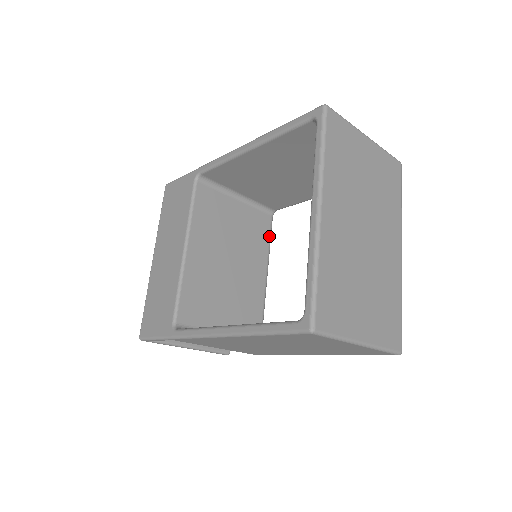
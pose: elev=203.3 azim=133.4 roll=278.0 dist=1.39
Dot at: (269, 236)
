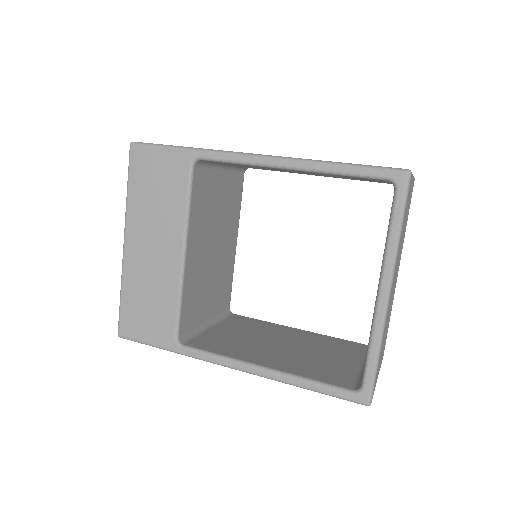
Dot at: (241, 198)
